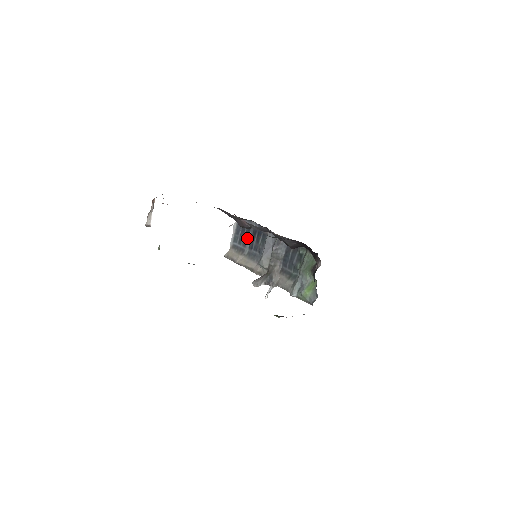
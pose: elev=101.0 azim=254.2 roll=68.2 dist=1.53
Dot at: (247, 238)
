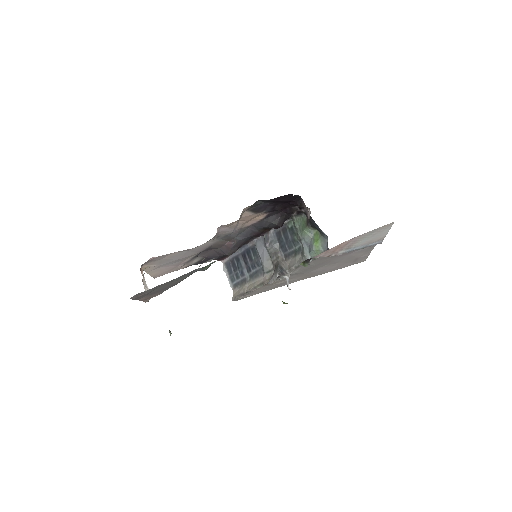
Dot at: (241, 267)
